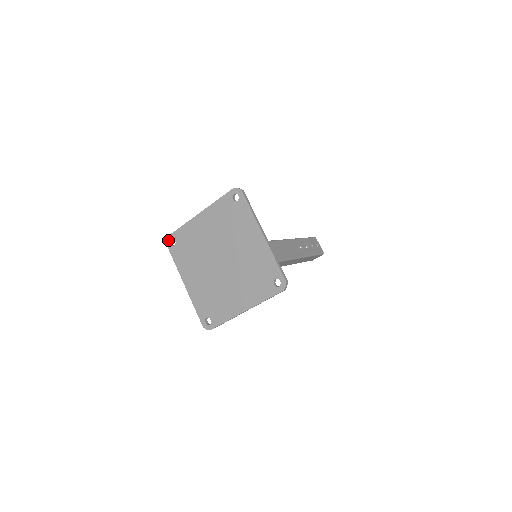
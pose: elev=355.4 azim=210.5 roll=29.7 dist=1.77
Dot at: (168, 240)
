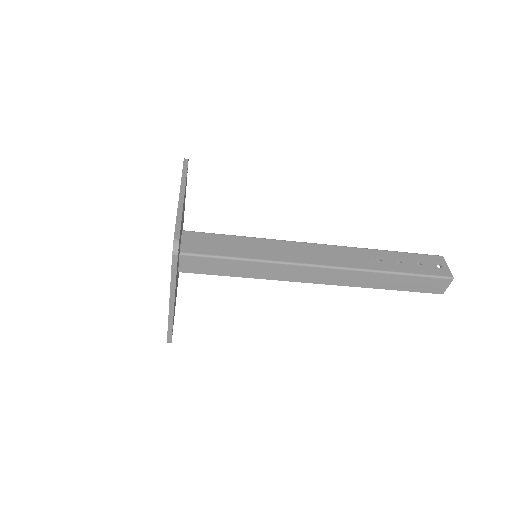
Dot at: occluded
